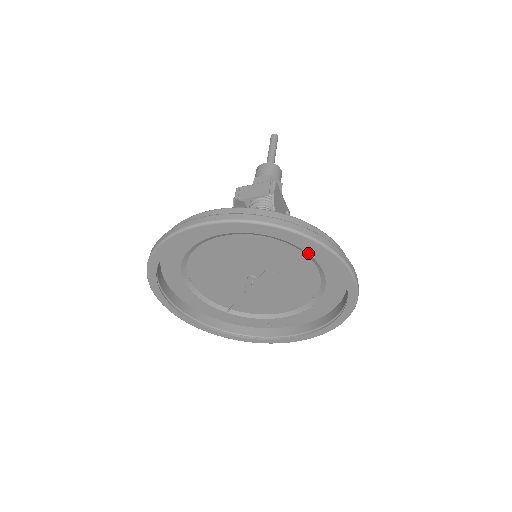
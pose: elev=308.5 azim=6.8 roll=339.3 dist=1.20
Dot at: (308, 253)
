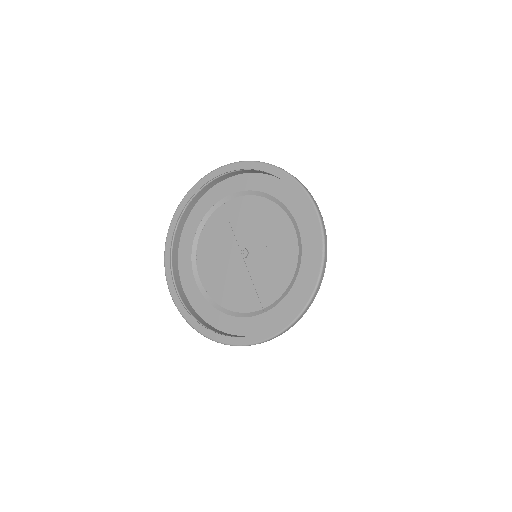
Dot at: (233, 193)
